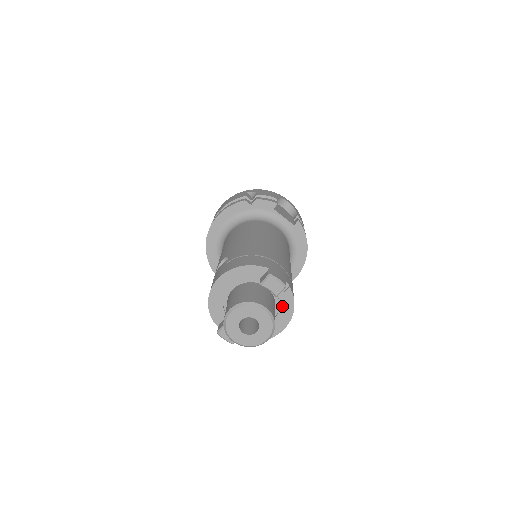
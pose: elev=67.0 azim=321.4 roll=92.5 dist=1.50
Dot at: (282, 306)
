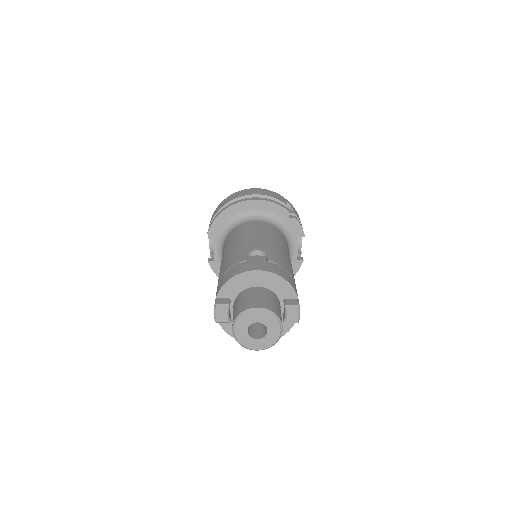
Dot at: occluded
